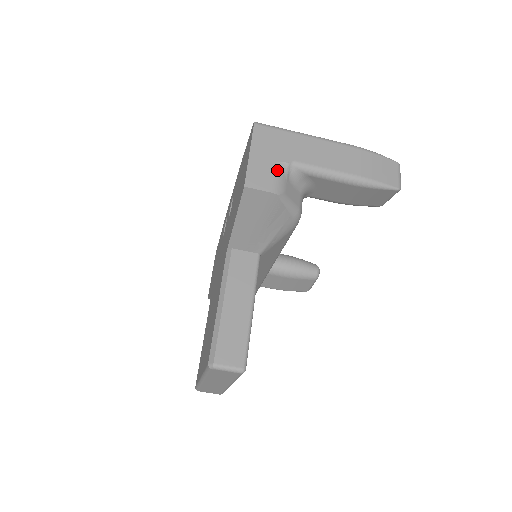
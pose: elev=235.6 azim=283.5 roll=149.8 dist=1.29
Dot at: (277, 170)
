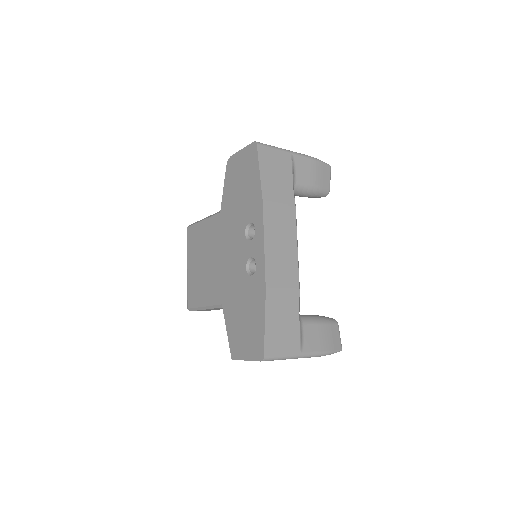
Dot at: occluded
